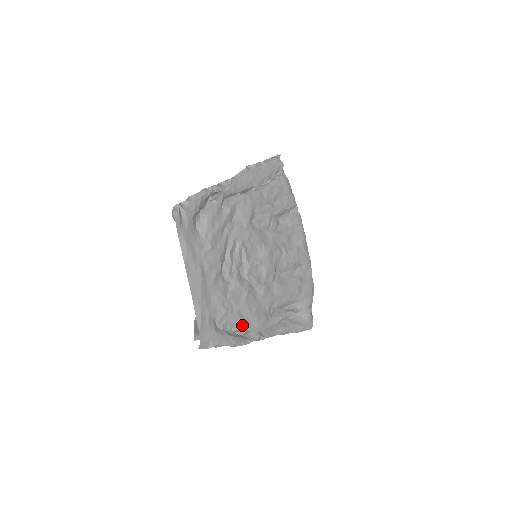
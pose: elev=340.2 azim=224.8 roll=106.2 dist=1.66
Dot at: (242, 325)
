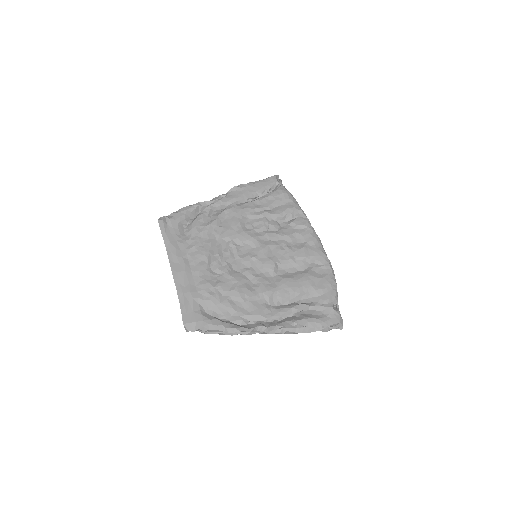
Dot at: (234, 312)
